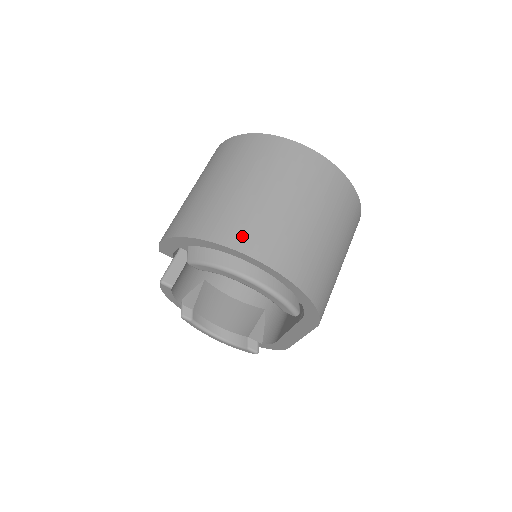
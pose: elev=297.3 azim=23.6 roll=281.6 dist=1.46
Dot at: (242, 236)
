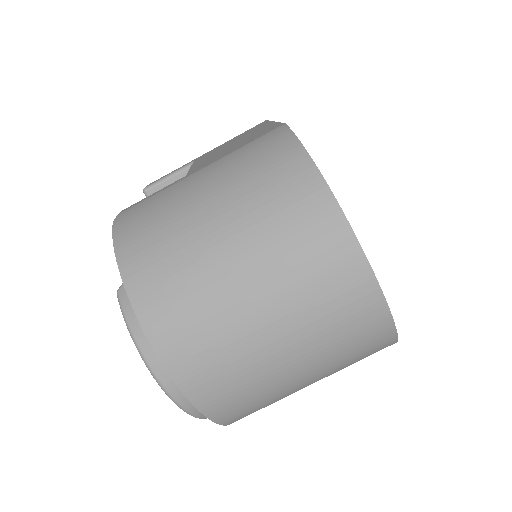
Dot at: (180, 345)
